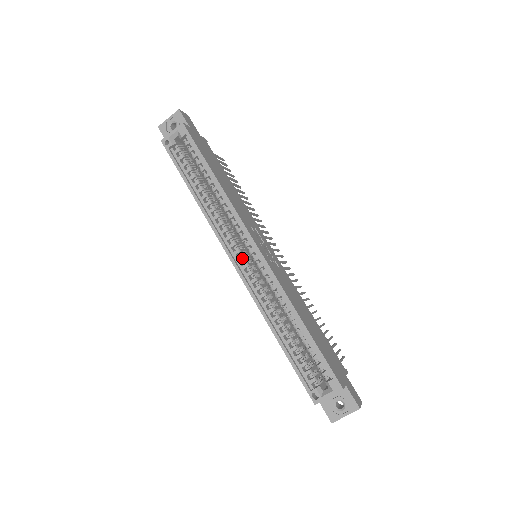
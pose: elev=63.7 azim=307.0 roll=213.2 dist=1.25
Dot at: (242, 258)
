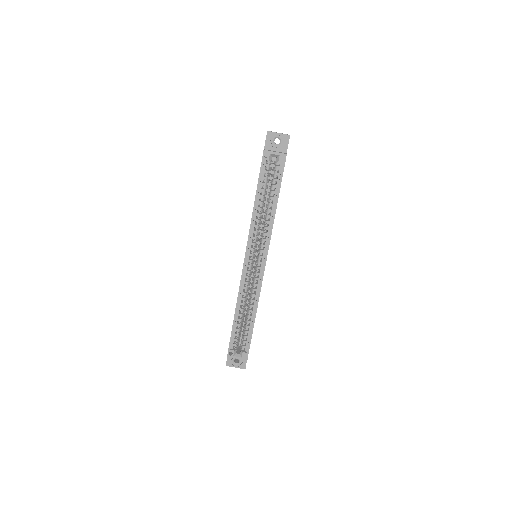
Dot at: (251, 261)
